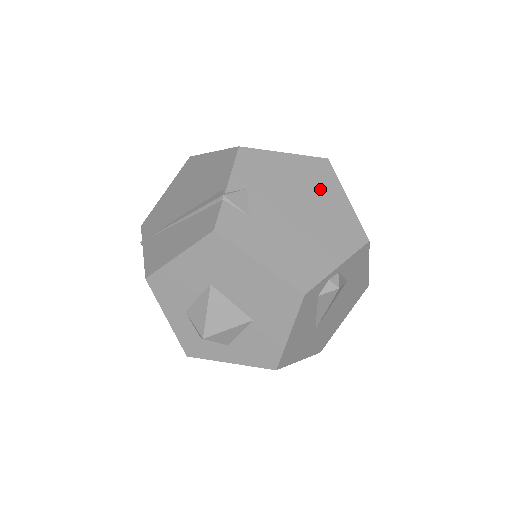
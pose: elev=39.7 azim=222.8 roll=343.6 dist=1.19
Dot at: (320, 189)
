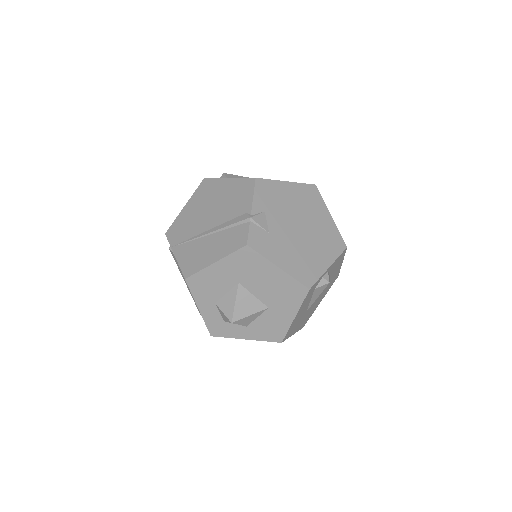
Dot at: (312, 209)
